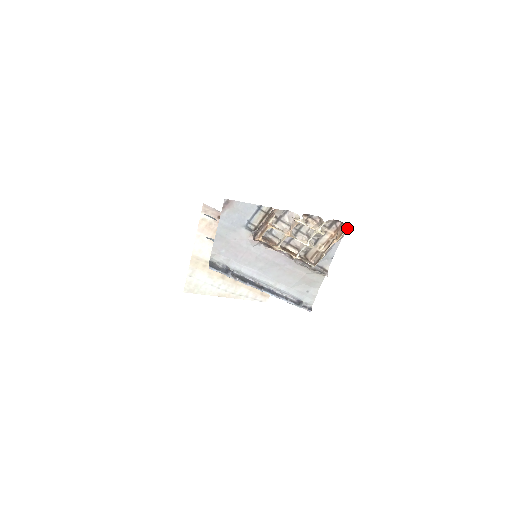
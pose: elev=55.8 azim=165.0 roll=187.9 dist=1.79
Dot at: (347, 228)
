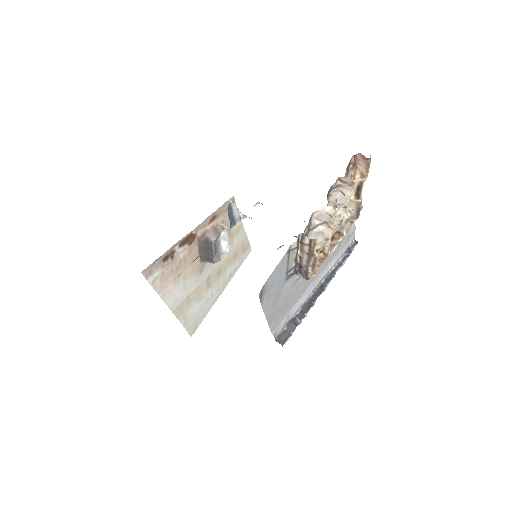
Dot at: occluded
